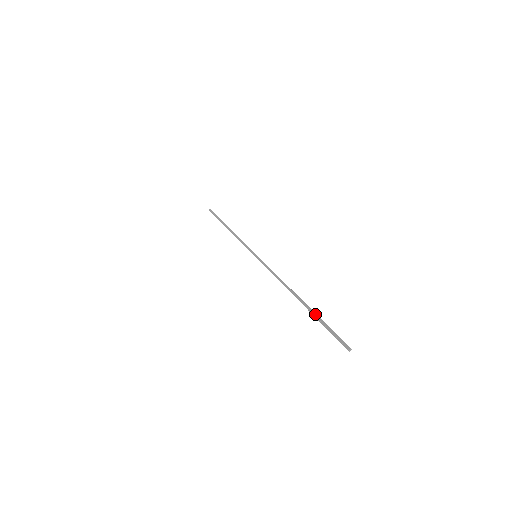
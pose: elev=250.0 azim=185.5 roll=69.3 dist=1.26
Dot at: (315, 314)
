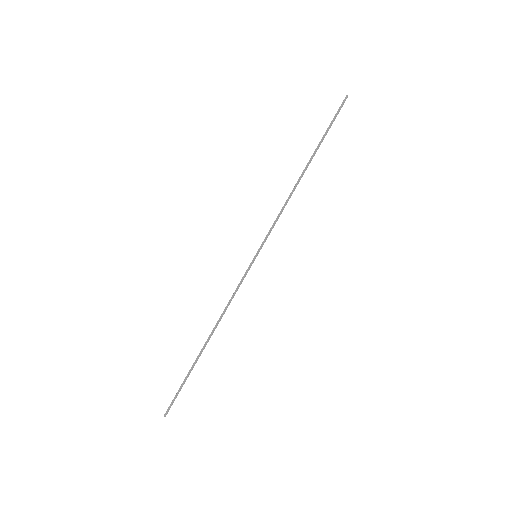
Dot at: (189, 371)
